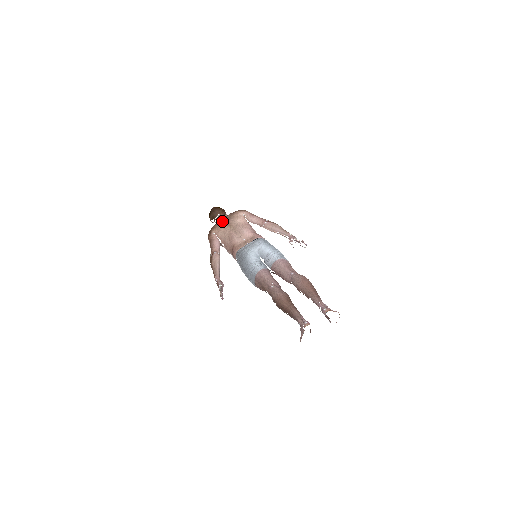
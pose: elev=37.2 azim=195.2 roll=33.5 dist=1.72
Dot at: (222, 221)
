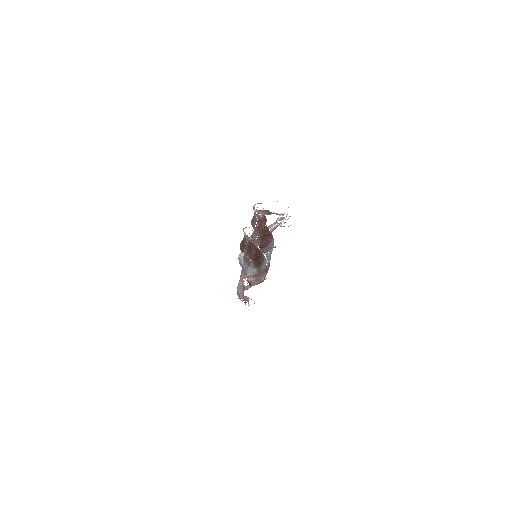
Dot at: occluded
